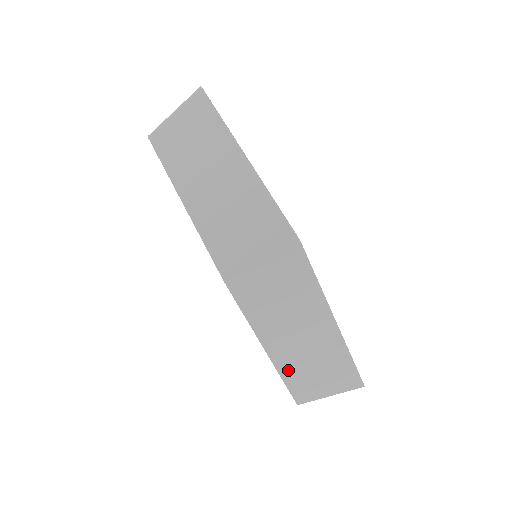
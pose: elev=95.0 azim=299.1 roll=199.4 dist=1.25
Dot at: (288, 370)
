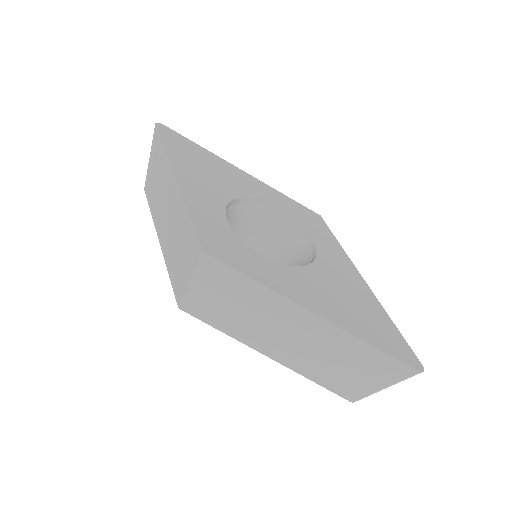
Dot at: (308, 370)
